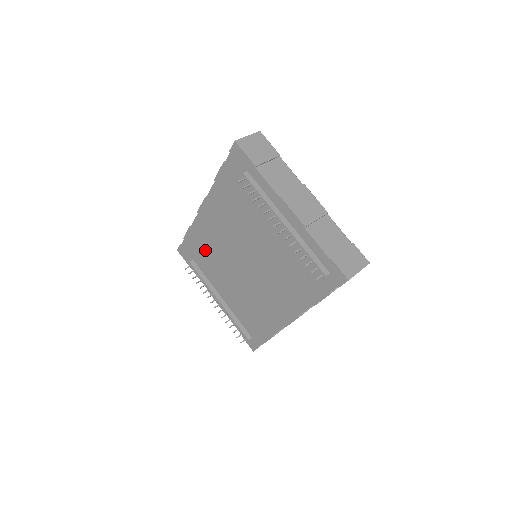
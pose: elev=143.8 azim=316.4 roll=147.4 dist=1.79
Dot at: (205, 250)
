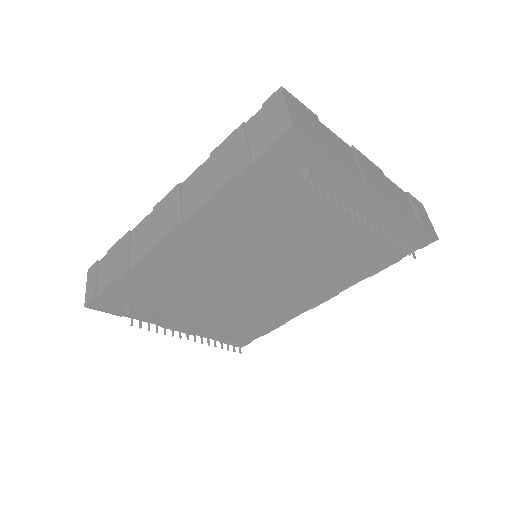
Dot at: (165, 287)
